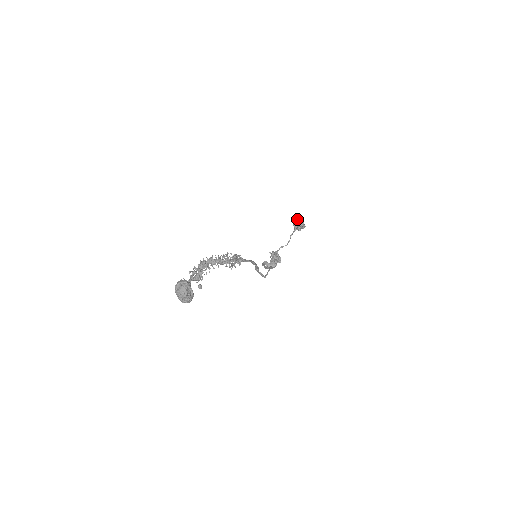
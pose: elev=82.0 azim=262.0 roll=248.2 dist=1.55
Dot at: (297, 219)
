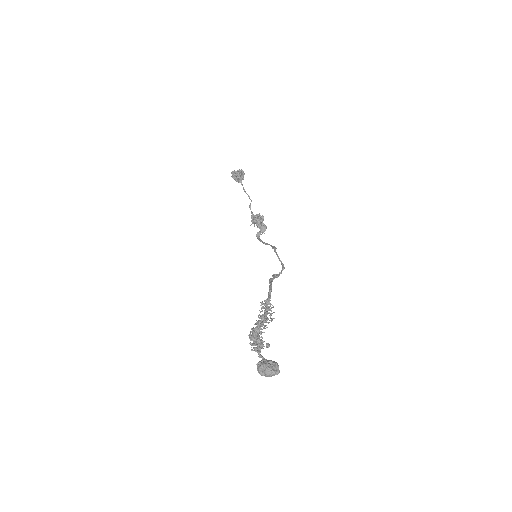
Dot at: (233, 175)
